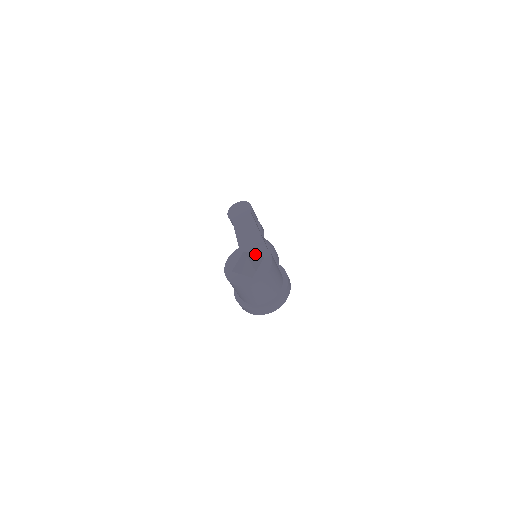
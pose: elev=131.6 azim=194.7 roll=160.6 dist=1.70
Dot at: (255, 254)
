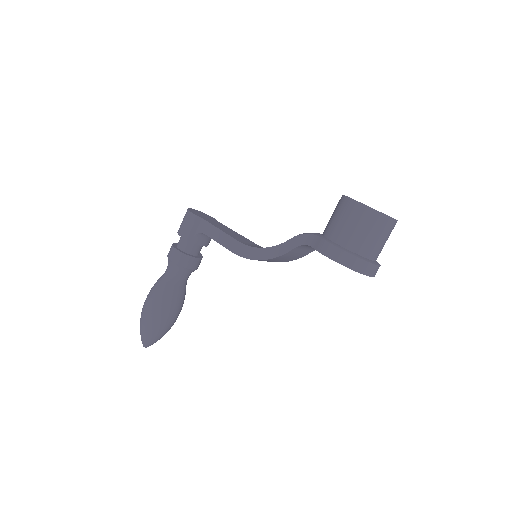
Dot at: occluded
